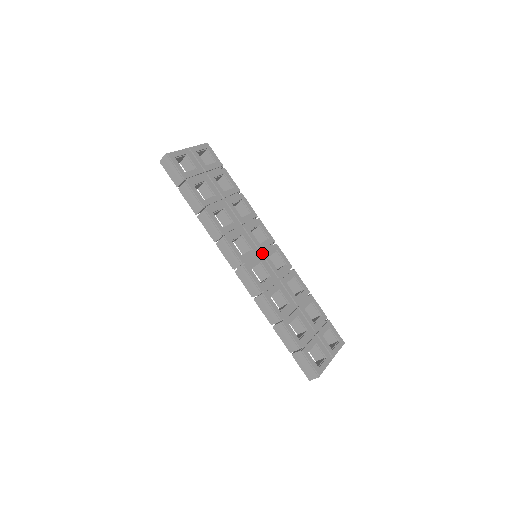
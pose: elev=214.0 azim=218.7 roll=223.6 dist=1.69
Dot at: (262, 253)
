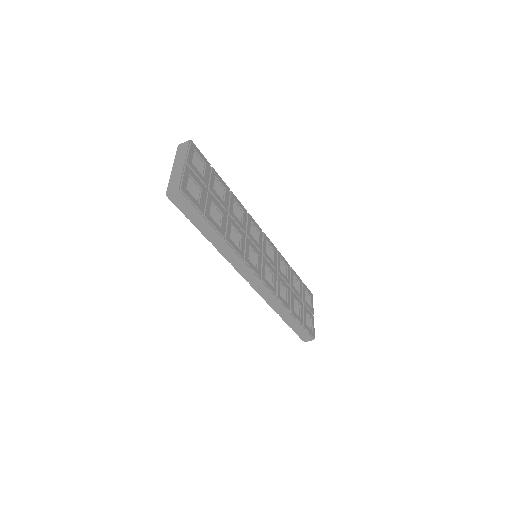
Dot at: (263, 253)
